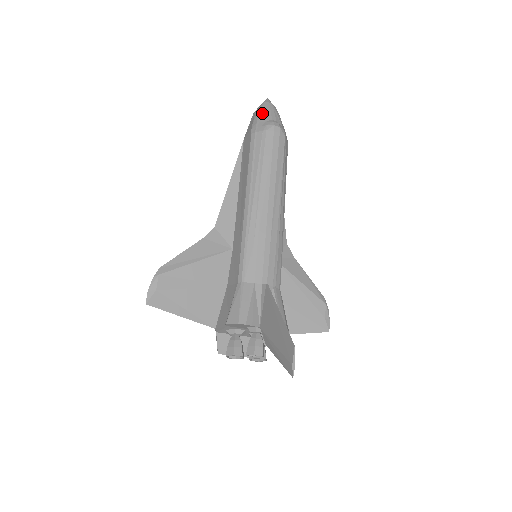
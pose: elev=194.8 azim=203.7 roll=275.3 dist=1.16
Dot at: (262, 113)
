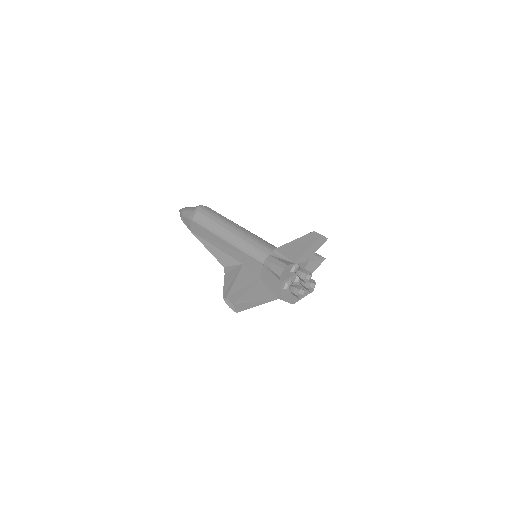
Dot at: (186, 211)
